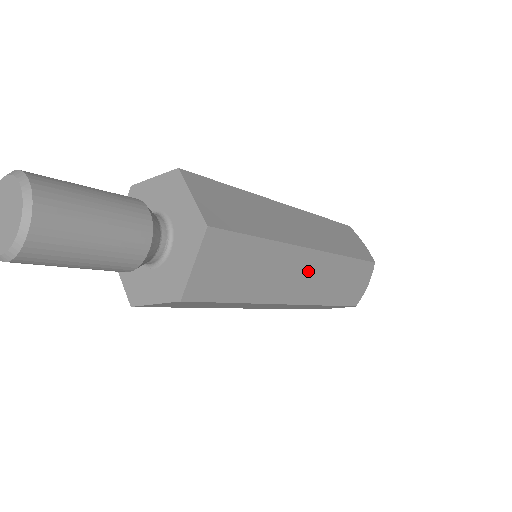
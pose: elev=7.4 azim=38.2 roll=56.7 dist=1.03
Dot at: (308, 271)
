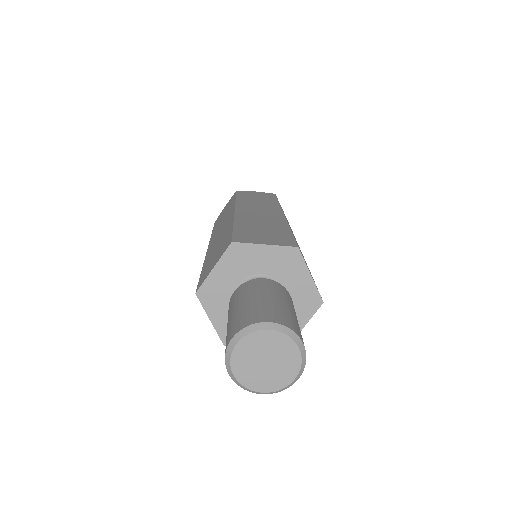
Dot at: occluded
